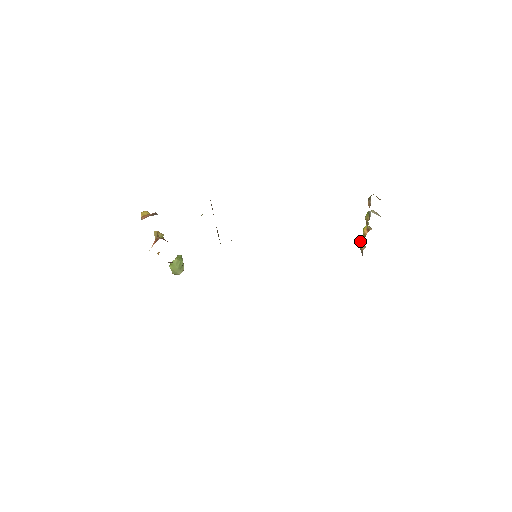
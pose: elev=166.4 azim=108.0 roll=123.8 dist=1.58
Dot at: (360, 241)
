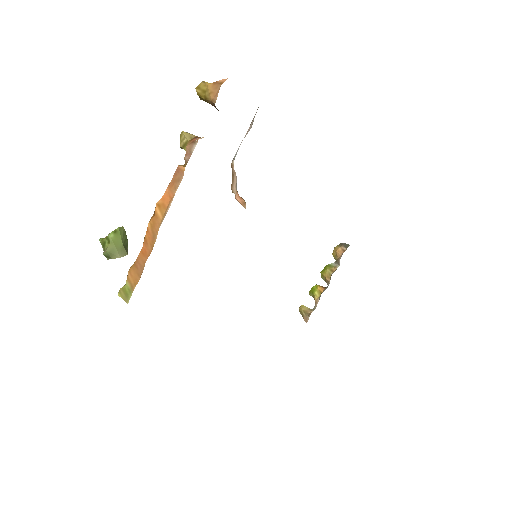
Dot at: (302, 305)
